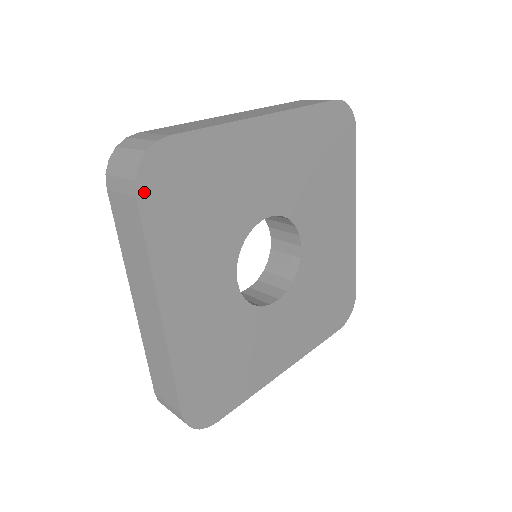
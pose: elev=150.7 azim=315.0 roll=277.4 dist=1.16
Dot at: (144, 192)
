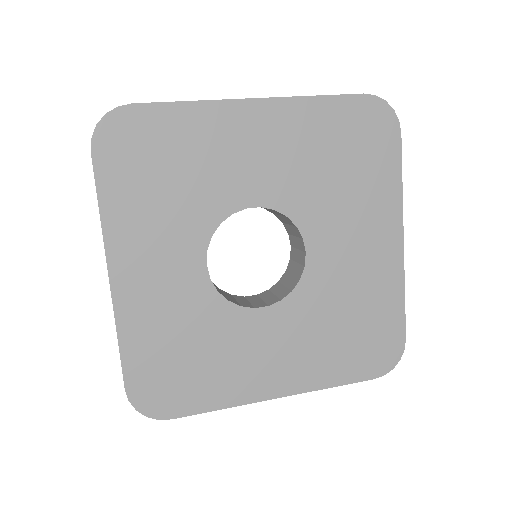
Dot at: (100, 150)
